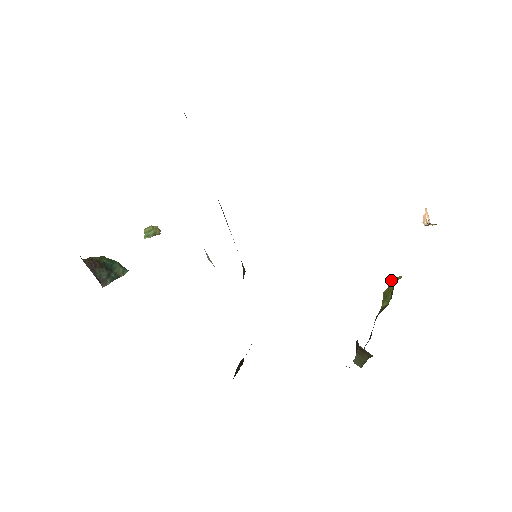
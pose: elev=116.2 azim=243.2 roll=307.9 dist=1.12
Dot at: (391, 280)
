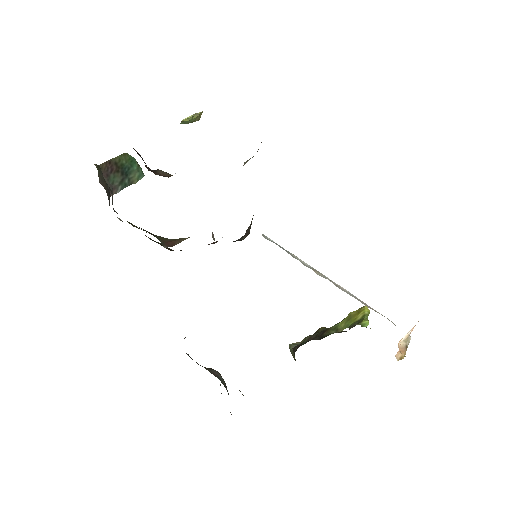
Dot at: (363, 310)
